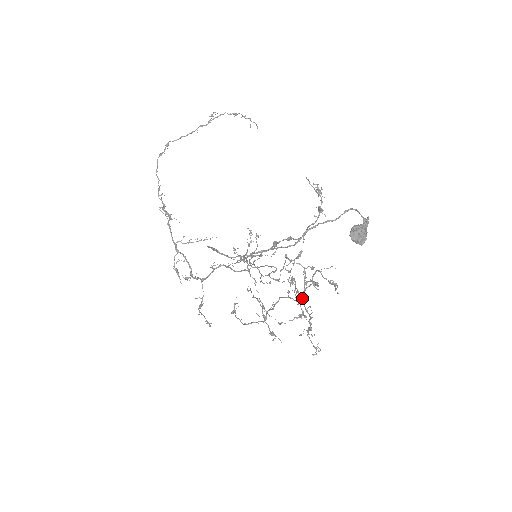
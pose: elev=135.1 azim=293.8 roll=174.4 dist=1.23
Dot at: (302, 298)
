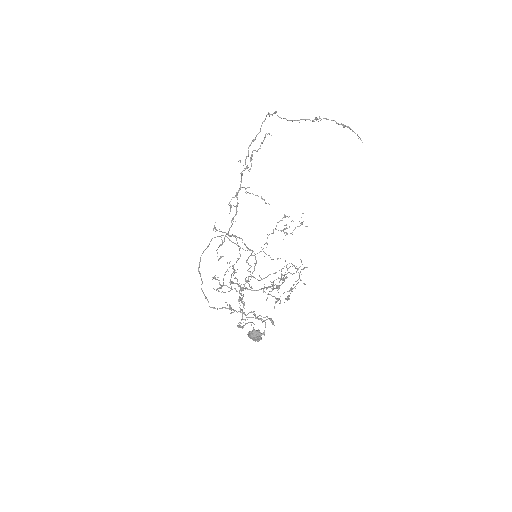
Dot at: (288, 291)
